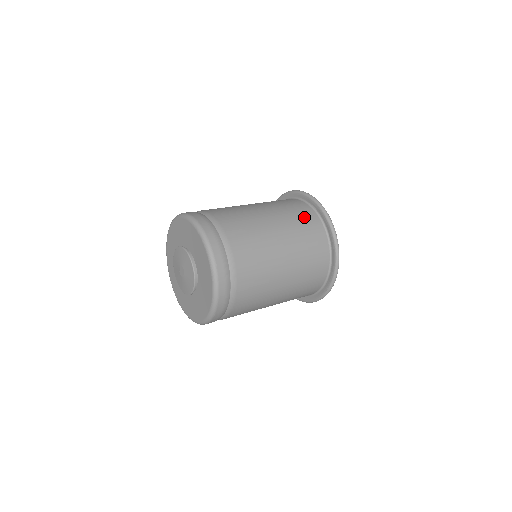
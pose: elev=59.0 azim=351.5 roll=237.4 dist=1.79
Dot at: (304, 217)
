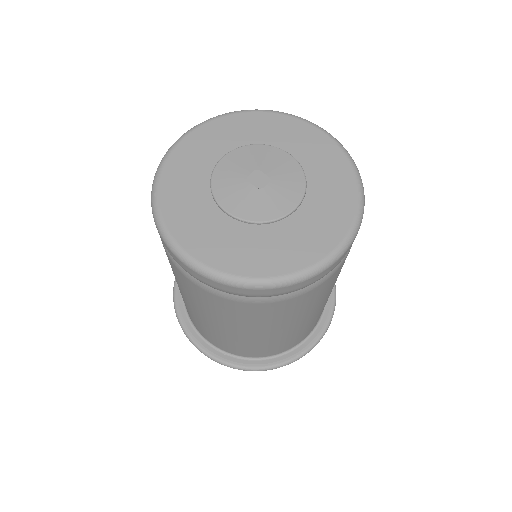
Dot at: occluded
